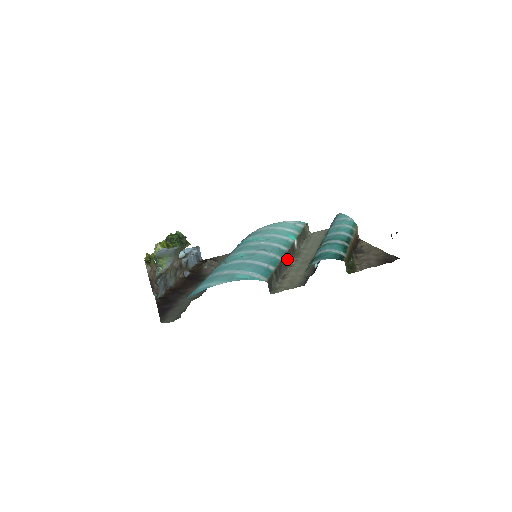
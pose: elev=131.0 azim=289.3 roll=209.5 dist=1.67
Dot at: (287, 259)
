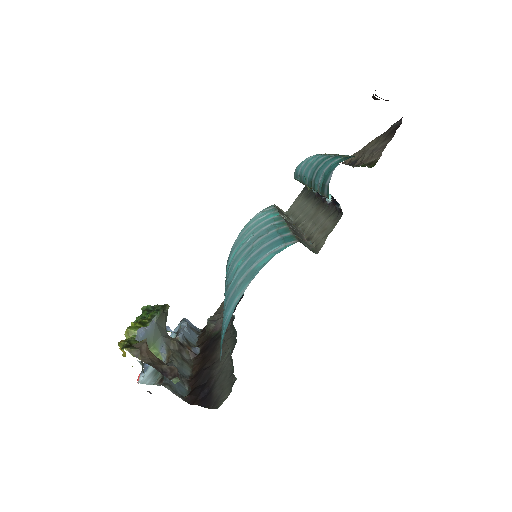
Dot at: (292, 227)
